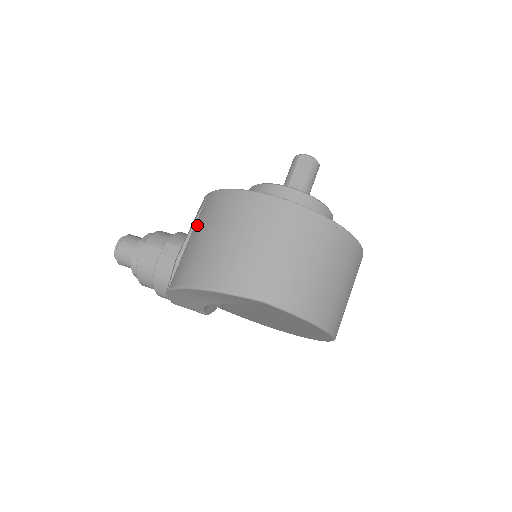
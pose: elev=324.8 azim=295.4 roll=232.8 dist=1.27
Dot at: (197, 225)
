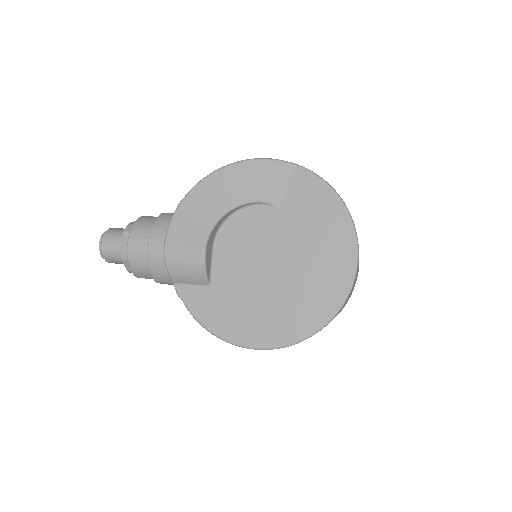
Dot at: occluded
